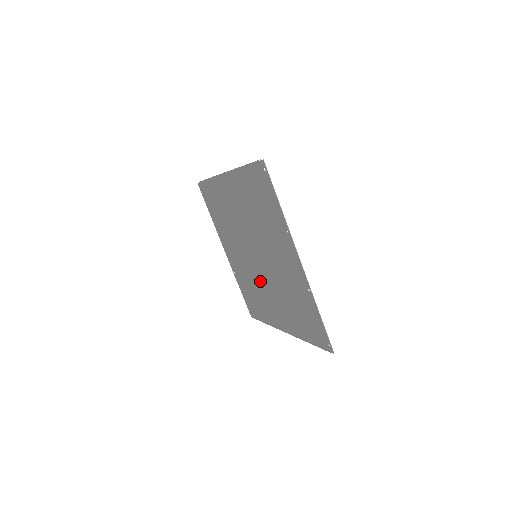
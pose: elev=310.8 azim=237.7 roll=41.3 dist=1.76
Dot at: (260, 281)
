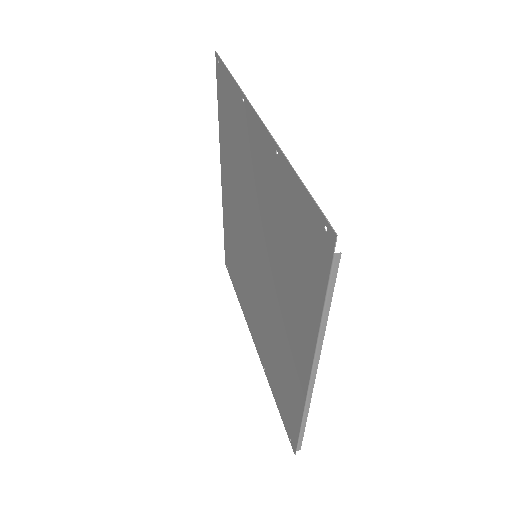
Dot at: (270, 307)
